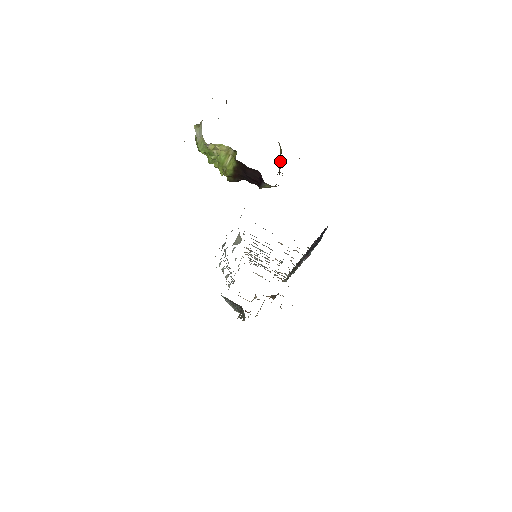
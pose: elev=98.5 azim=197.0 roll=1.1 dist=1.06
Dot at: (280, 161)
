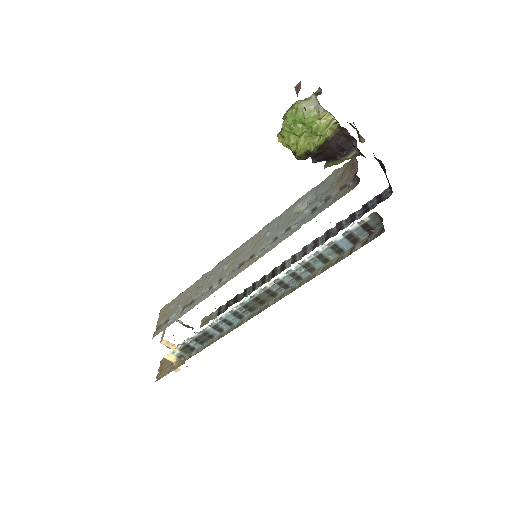
Dot at: occluded
